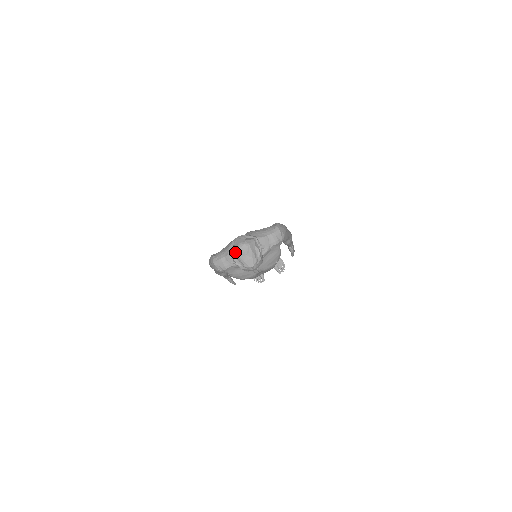
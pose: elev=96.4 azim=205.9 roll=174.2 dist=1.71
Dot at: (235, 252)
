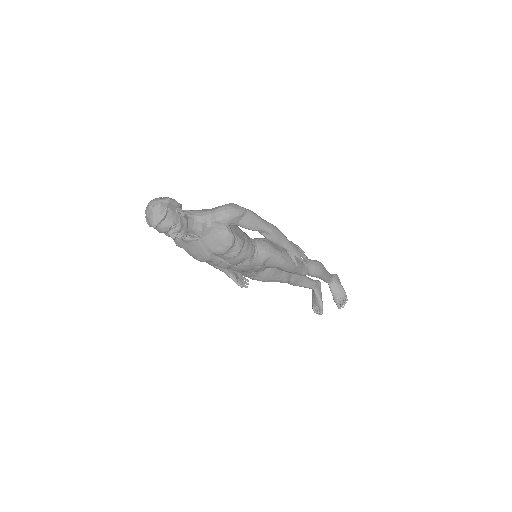
Dot at: (146, 209)
